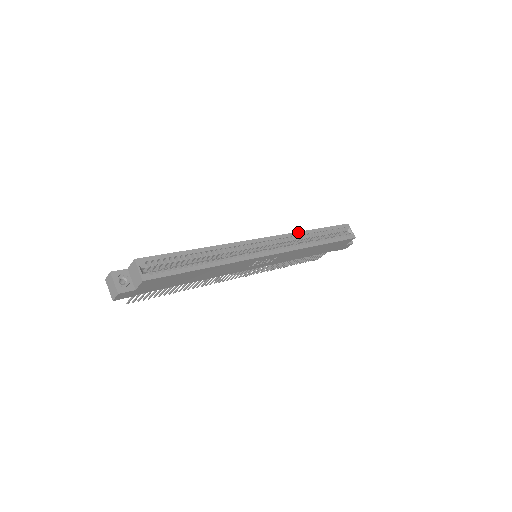
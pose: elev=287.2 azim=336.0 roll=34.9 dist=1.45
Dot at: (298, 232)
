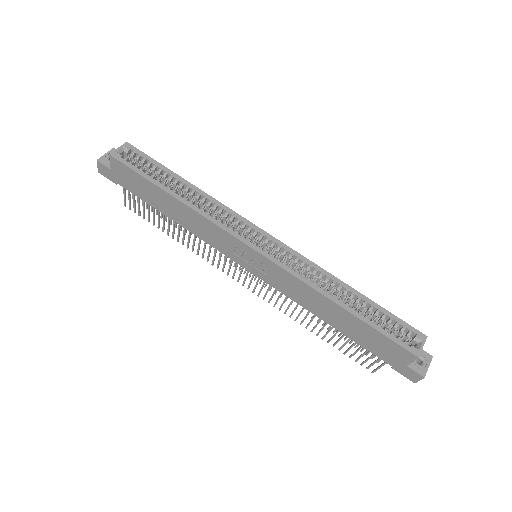
Dot at: (325, 270)
